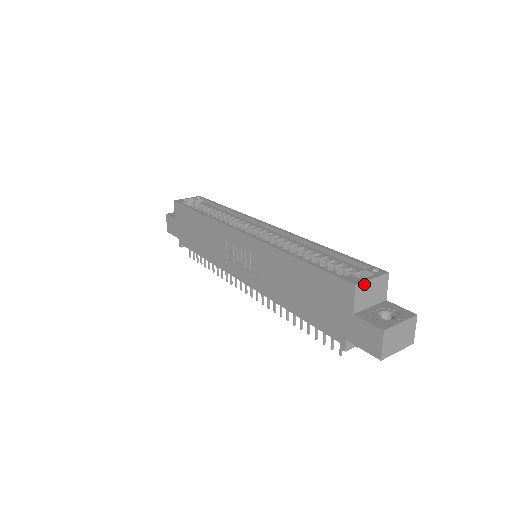
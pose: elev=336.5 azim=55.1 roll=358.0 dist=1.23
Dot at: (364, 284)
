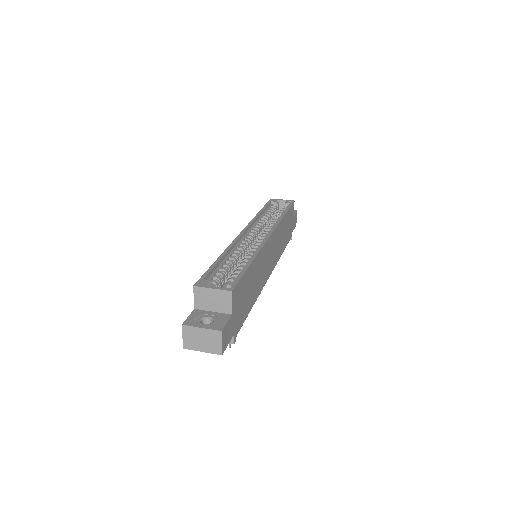
Dot at: (203, 289)
